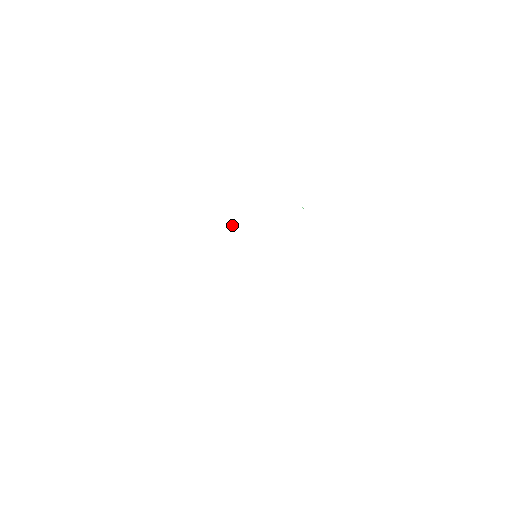
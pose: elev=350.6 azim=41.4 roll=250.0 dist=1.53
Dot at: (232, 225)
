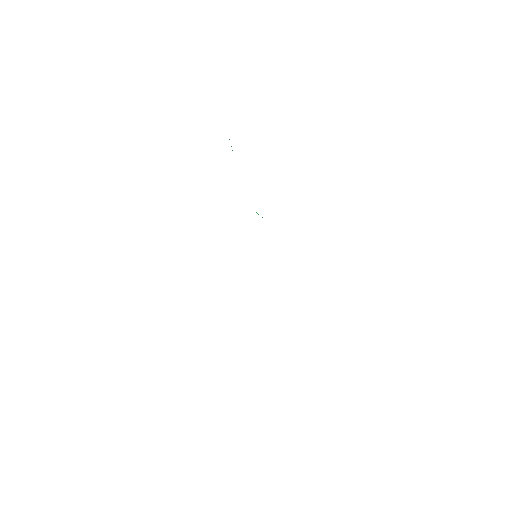
Dot at: occluded
